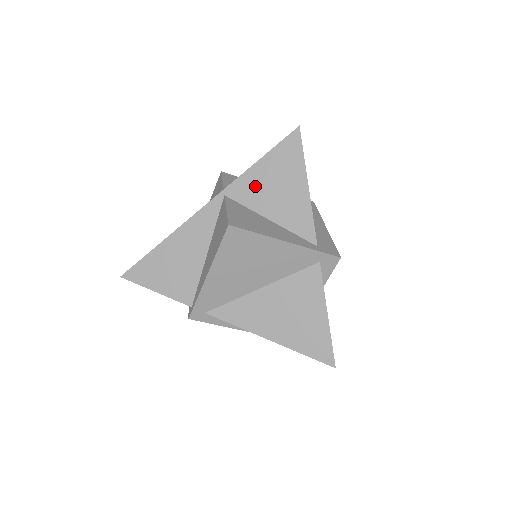
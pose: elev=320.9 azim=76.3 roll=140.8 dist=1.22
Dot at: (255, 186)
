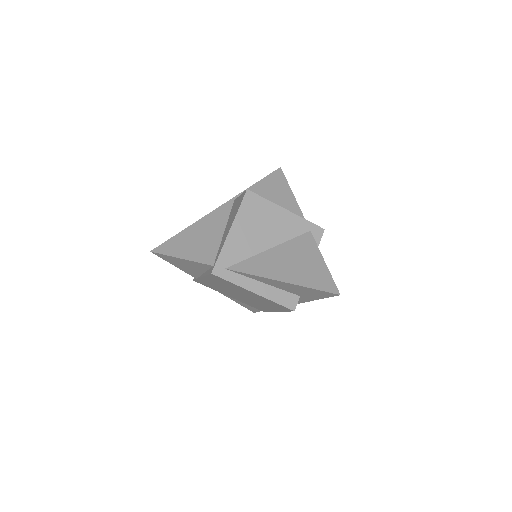
Dot at: occluded
